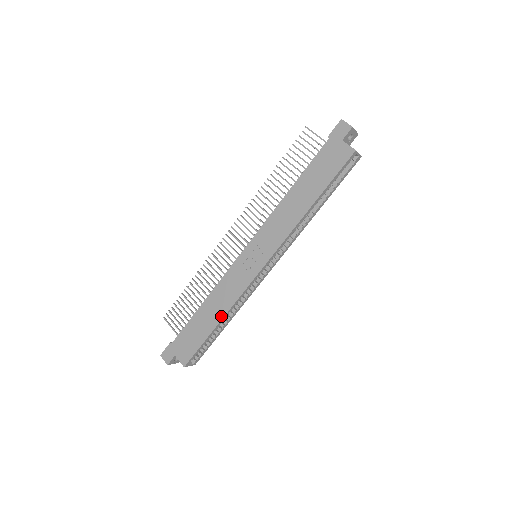
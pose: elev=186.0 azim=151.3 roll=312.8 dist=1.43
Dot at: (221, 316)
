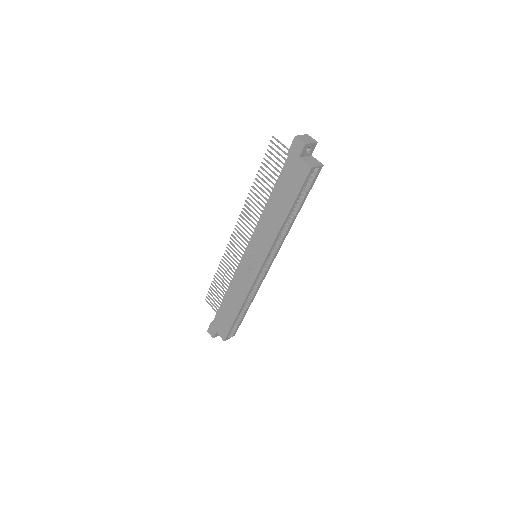
Dot at: (239, 306)
